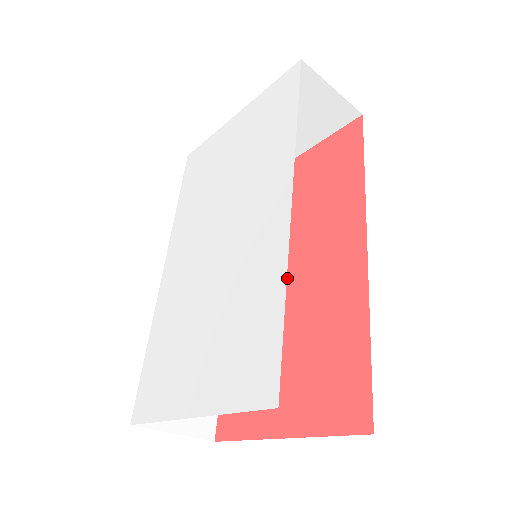
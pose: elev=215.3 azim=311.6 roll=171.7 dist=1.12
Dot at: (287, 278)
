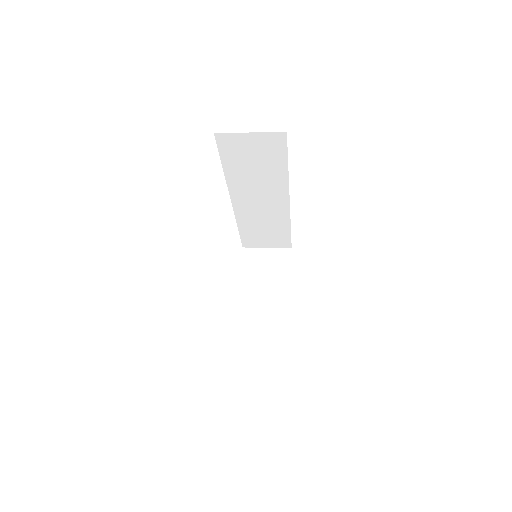
Dot at: occluded
